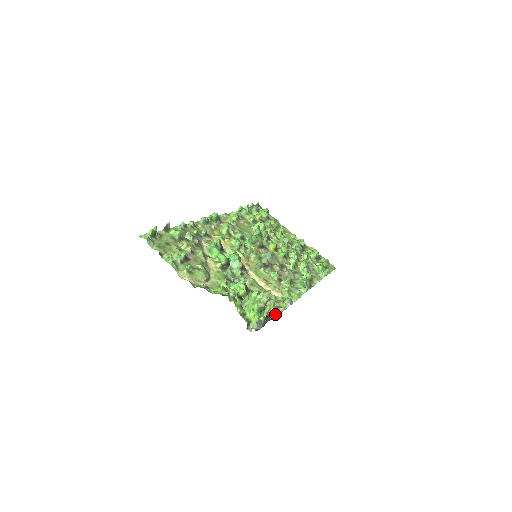
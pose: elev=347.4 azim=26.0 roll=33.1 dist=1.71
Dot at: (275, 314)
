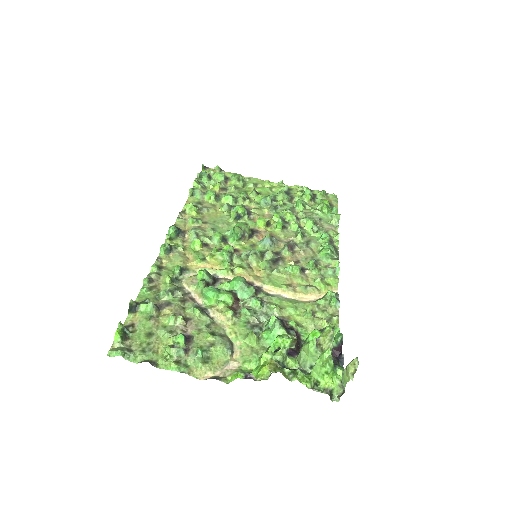
Dot at: (341, 341)
